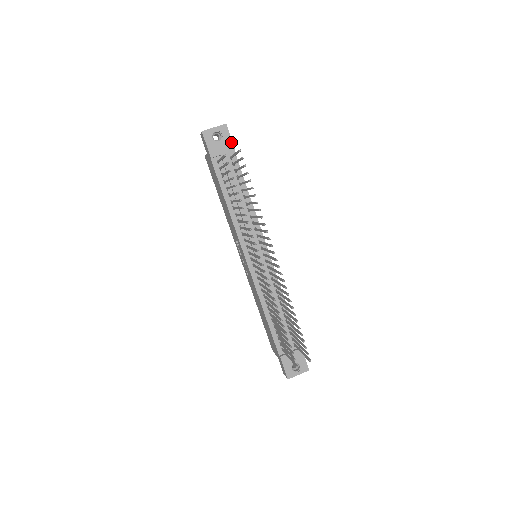
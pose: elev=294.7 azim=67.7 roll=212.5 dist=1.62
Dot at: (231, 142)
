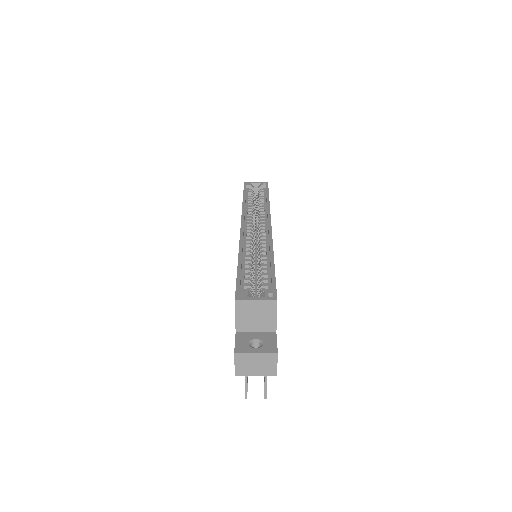
Dot at: occluded
